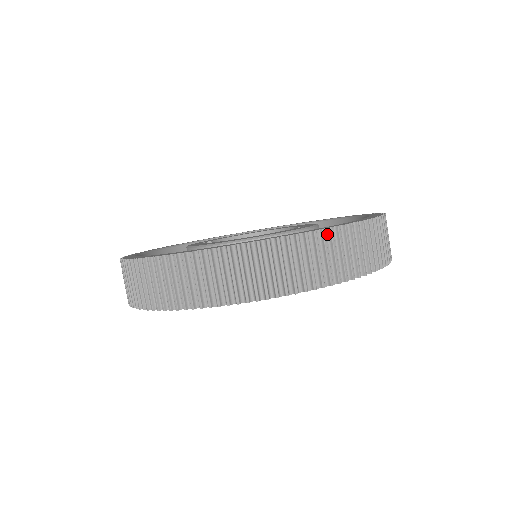
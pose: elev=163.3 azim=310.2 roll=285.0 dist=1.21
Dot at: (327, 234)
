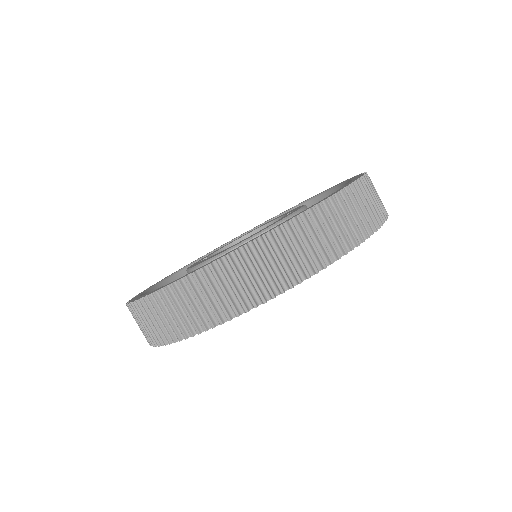
Dot at: (325, 206)
